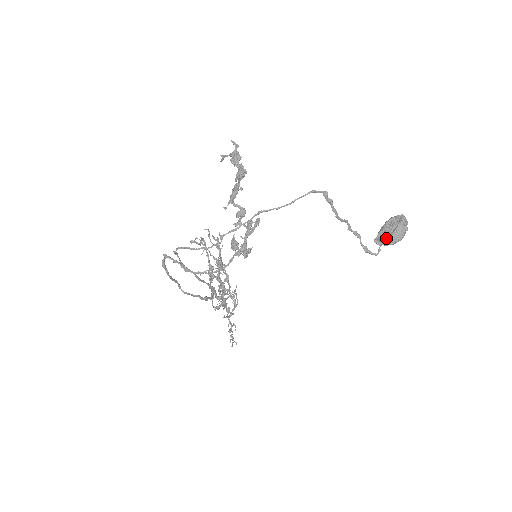
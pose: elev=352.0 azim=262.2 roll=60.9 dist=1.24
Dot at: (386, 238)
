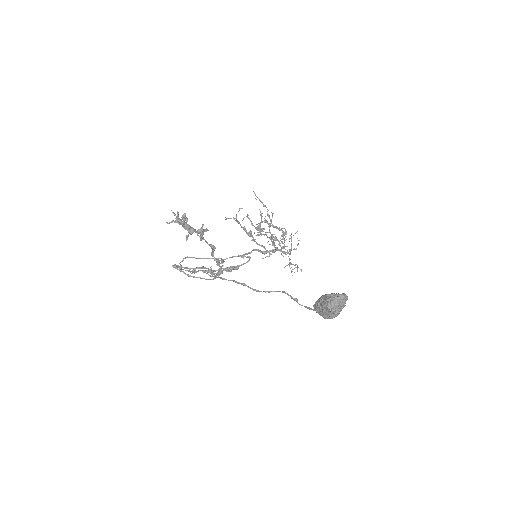
Dot at: occluded
